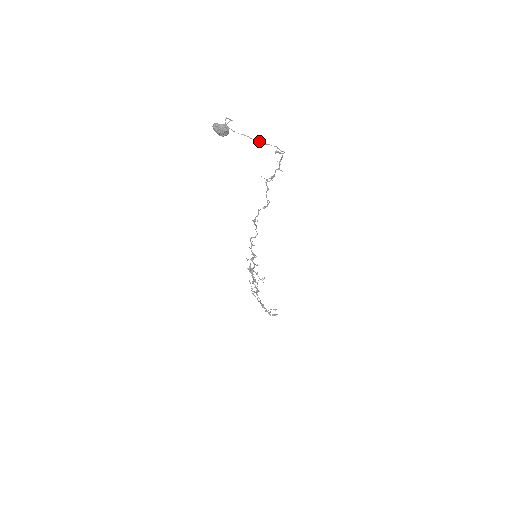
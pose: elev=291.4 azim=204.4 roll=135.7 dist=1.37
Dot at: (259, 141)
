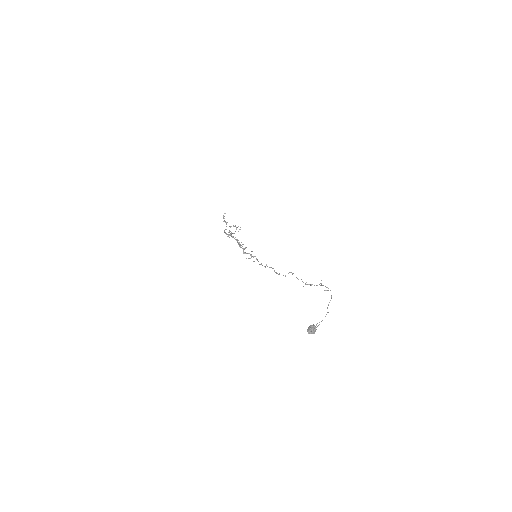
Dot at: occluded
